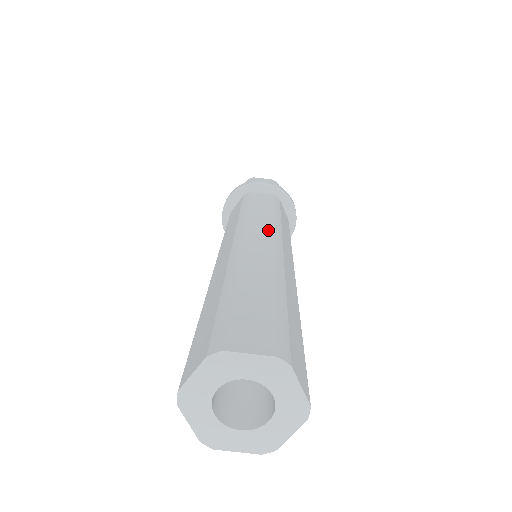
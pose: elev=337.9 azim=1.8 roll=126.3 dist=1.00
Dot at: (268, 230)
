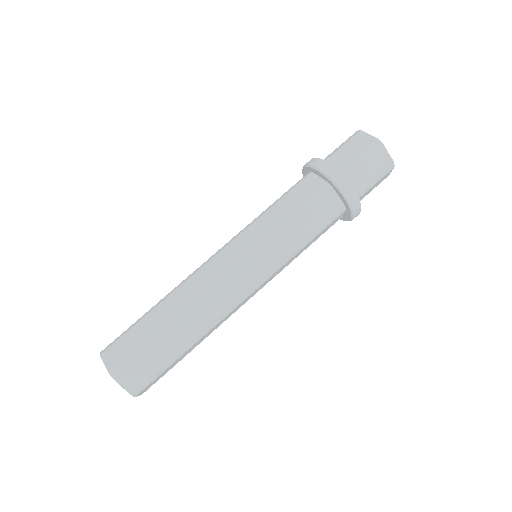
Dot at: (239, 253)
